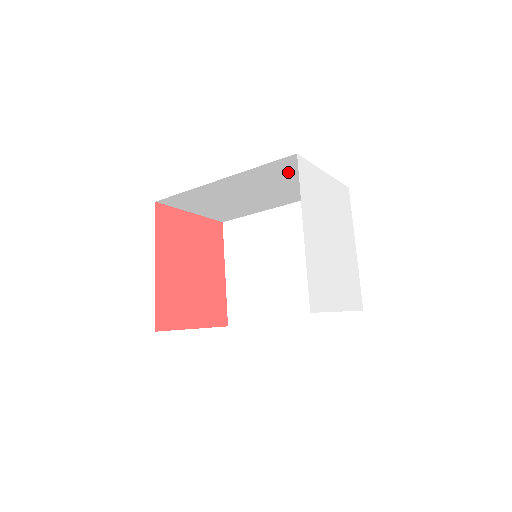
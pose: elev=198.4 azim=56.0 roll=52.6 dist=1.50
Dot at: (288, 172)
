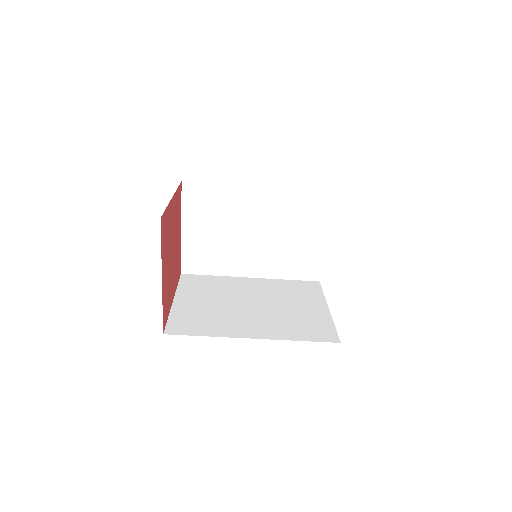
Dot at: (306, 216)
